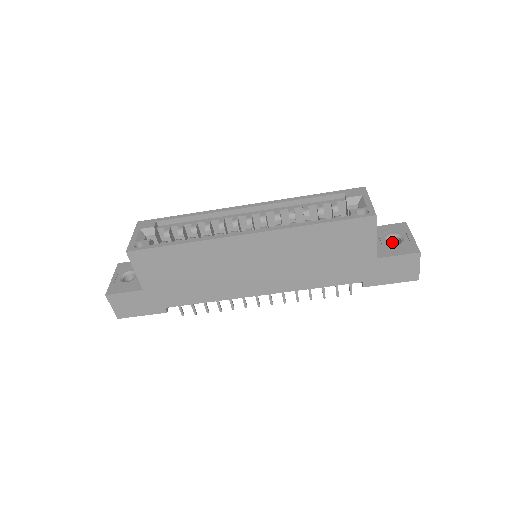
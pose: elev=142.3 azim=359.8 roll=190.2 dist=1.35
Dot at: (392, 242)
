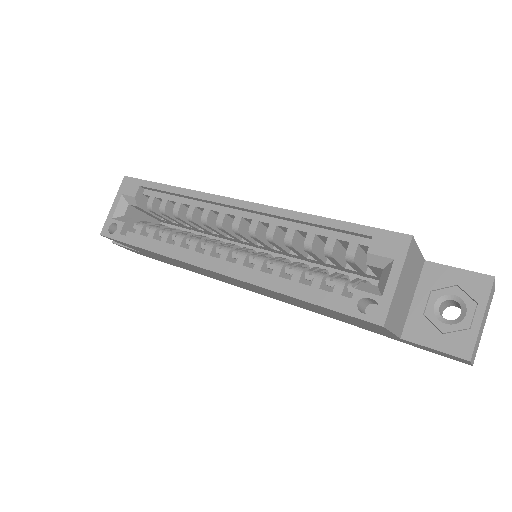
Dot at: (453, 301)
